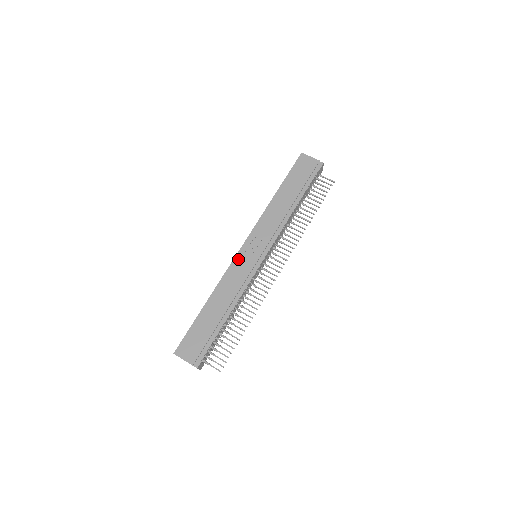
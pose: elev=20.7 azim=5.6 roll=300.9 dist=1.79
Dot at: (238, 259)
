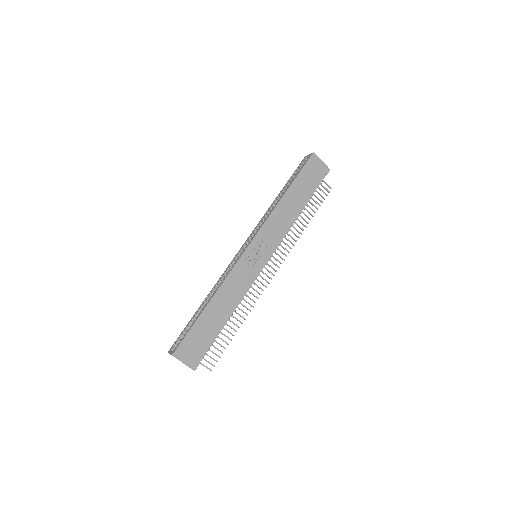
Dot at: (243, 260)
